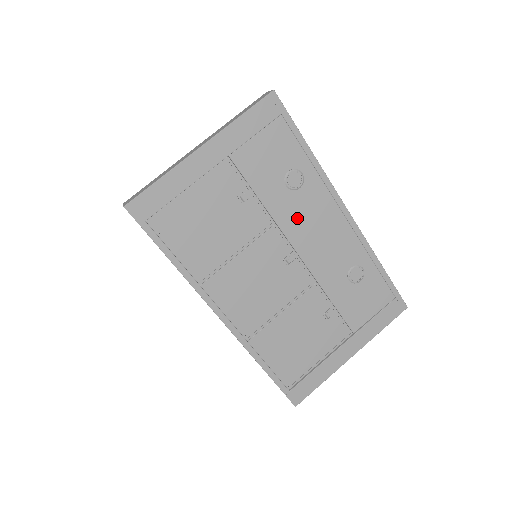
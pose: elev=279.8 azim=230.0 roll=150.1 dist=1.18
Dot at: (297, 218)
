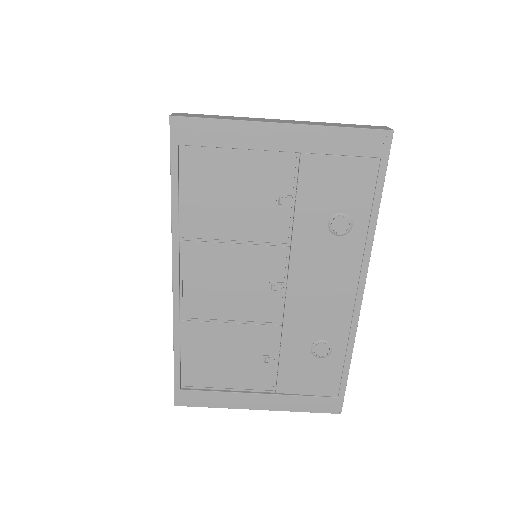
Dot at: (313, 259)
